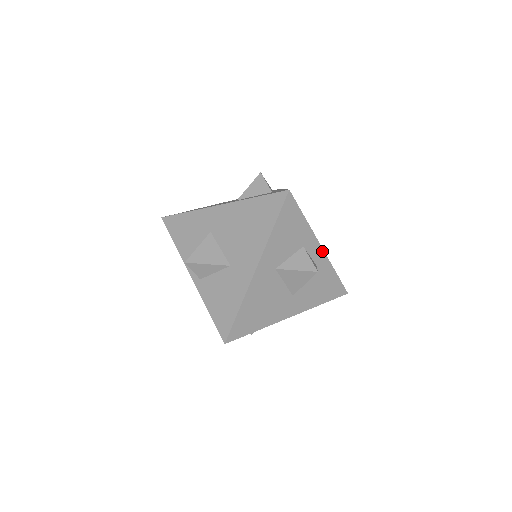
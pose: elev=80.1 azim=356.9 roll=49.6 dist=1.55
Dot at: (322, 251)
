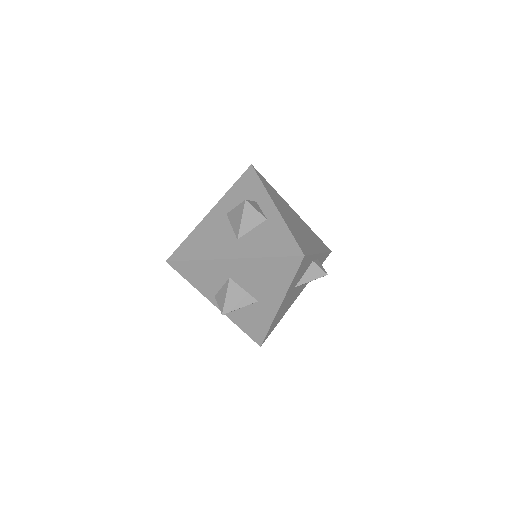
Dot at: (275, 209)
